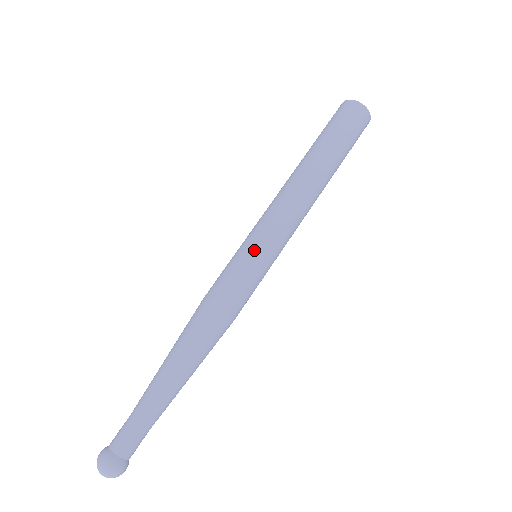
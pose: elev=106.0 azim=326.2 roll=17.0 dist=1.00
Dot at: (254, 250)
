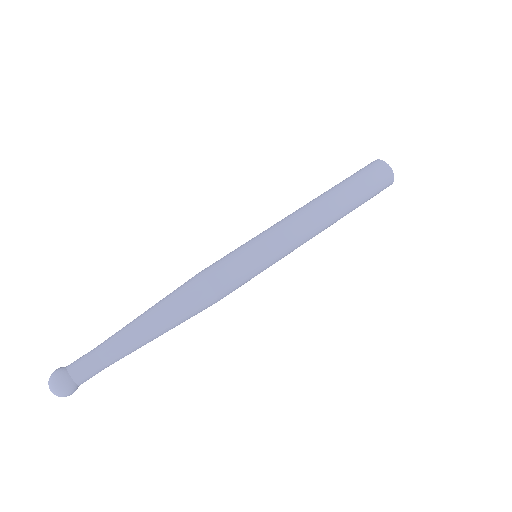
Dot at: (255, 246)
